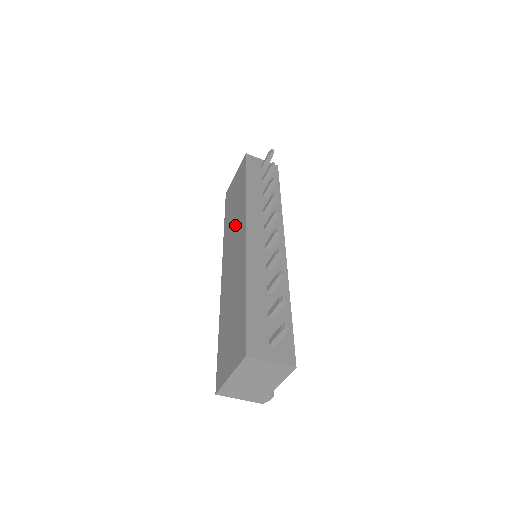
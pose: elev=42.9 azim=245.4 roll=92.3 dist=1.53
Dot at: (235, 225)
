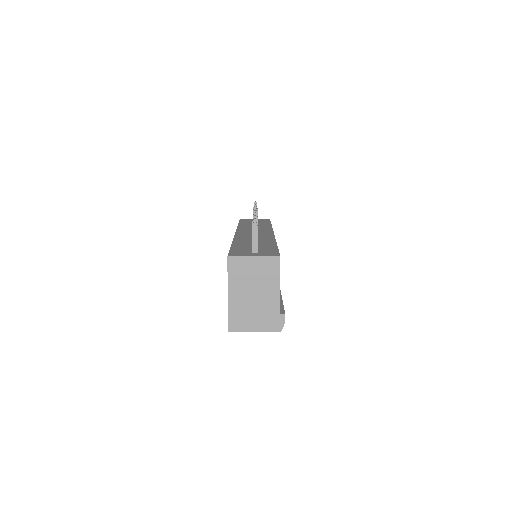
Dot at: occluded
